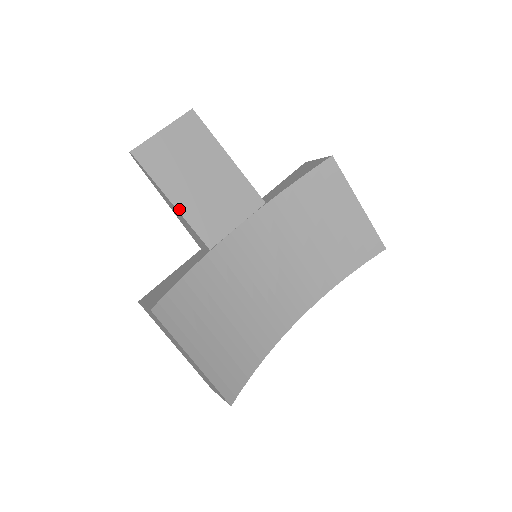
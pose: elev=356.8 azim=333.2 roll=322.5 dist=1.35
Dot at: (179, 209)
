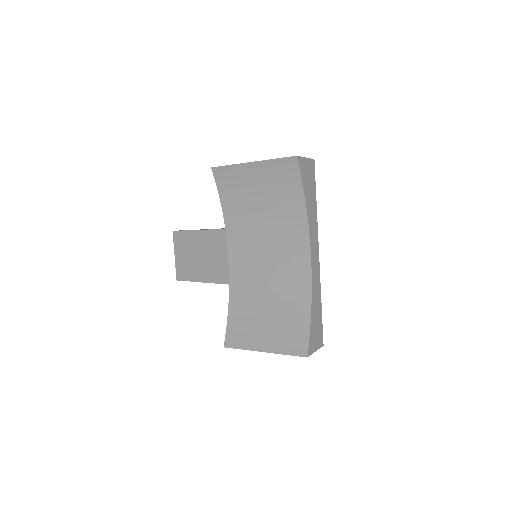
Dot at: (206, 281)
